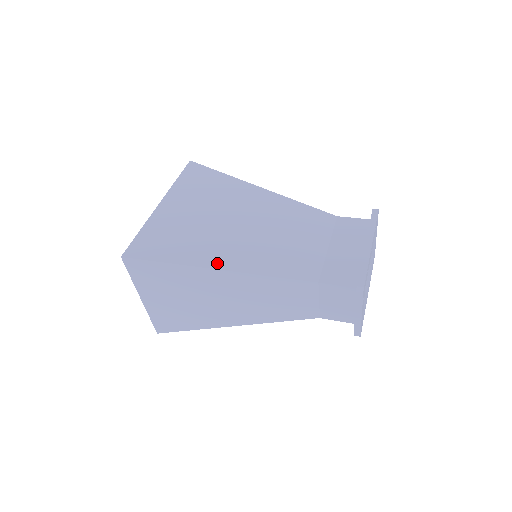
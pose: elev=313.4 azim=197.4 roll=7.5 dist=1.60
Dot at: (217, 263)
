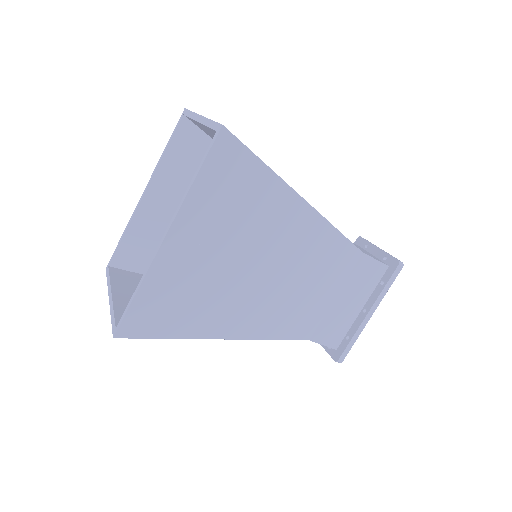
Dot at: (226, 332)
